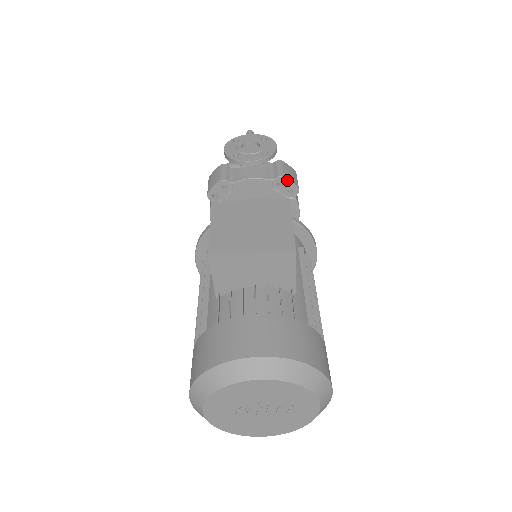
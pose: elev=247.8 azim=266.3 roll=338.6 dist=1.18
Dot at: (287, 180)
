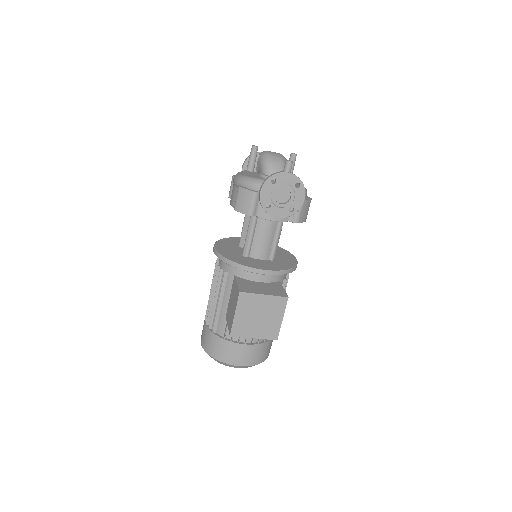
Dot at: occluded
